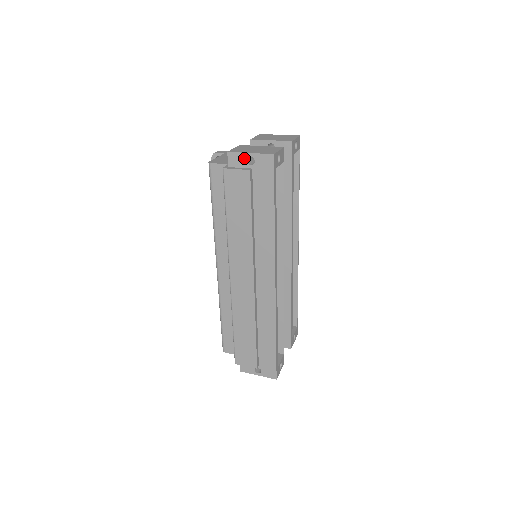
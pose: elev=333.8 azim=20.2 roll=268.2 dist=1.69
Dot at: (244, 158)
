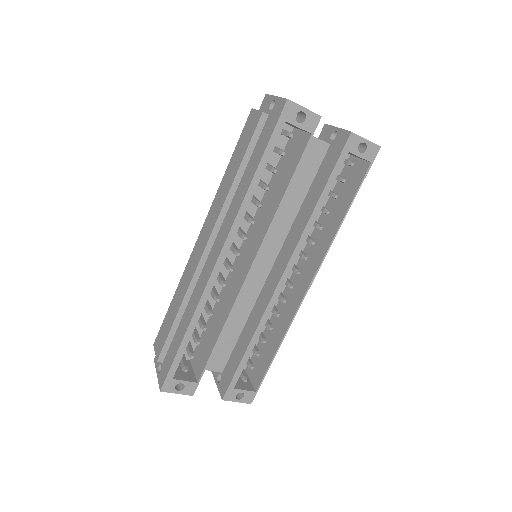
Dot at: (270, 102)
